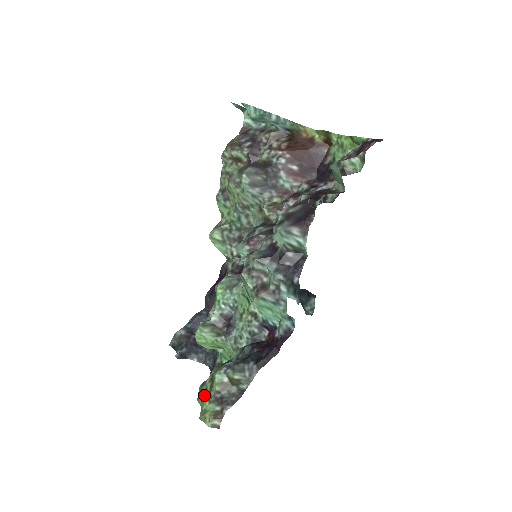
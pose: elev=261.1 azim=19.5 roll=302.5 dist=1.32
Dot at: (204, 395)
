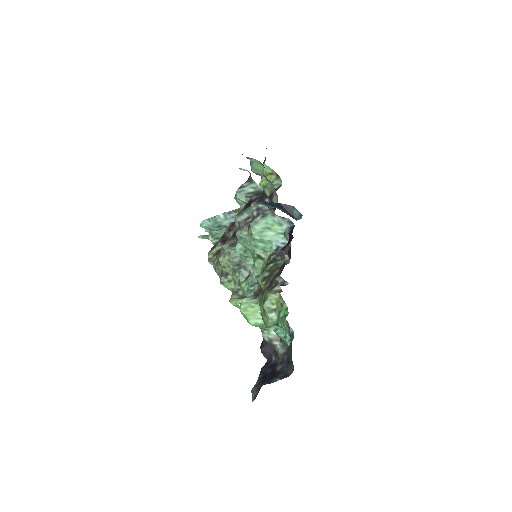
Dot at: (261, 303)
